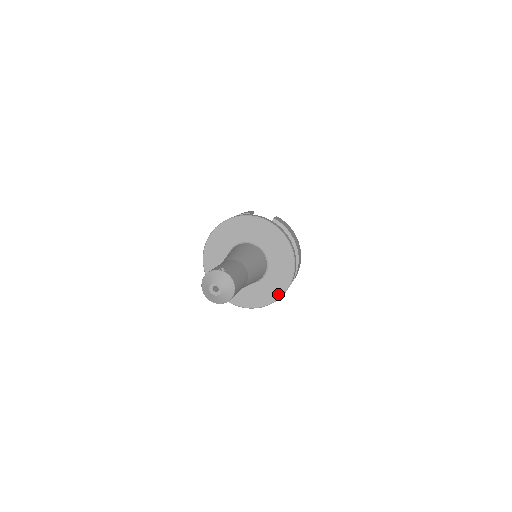
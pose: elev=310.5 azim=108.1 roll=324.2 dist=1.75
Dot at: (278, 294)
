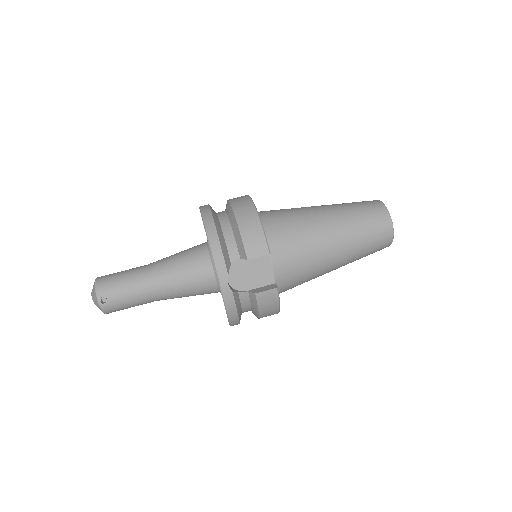
Dot at: occluded
